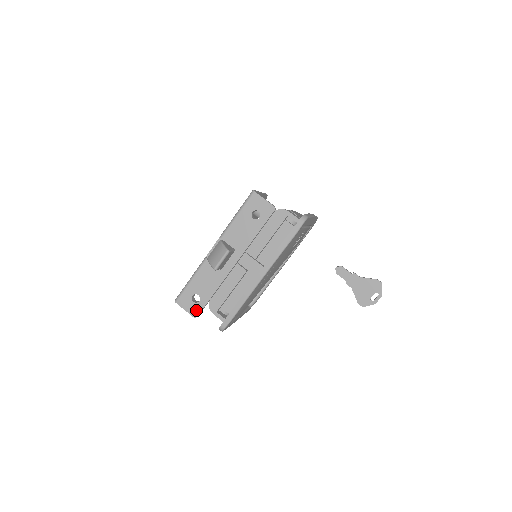
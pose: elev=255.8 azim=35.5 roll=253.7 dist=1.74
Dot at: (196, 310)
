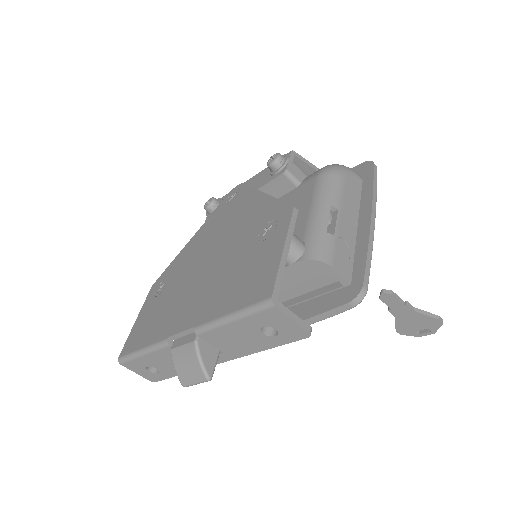
Dot at: (153, 378)
